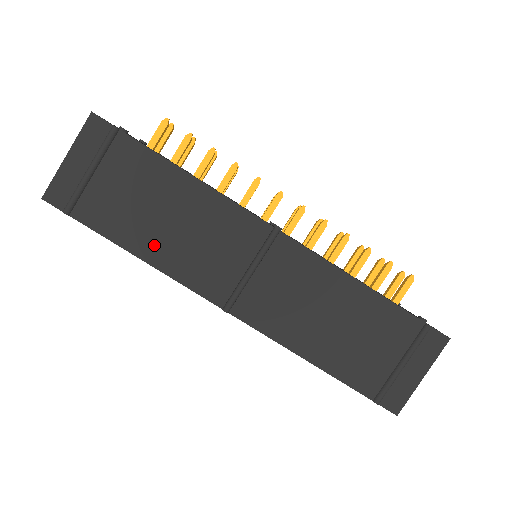
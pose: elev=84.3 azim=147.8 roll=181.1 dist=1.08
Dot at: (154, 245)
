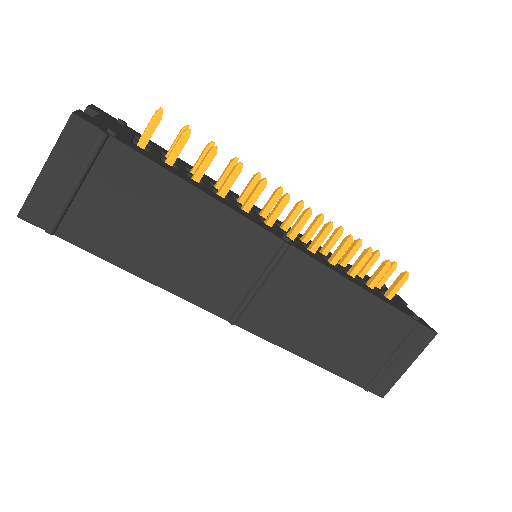
Dot at: (155, 263)
